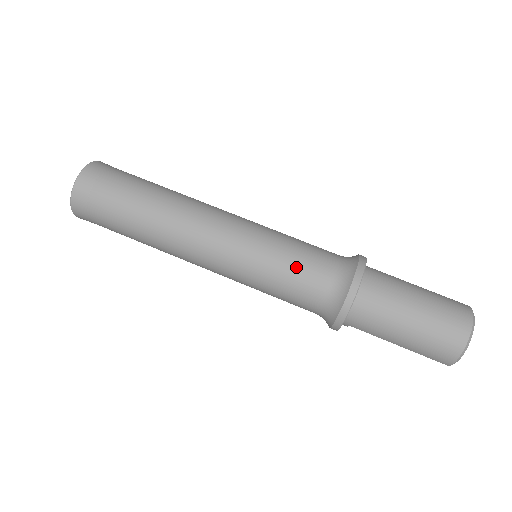
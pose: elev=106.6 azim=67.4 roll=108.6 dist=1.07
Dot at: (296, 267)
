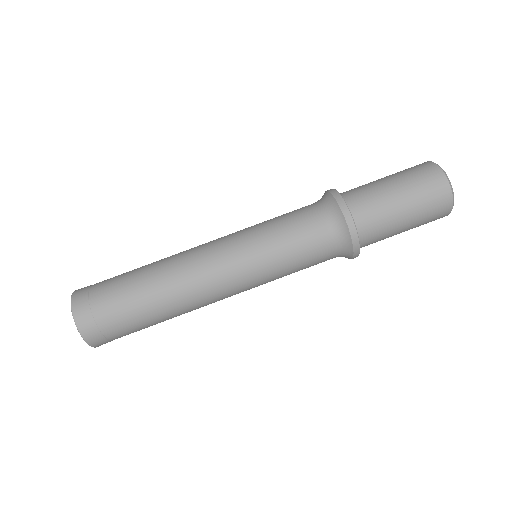
Dot at: (303, 261)
